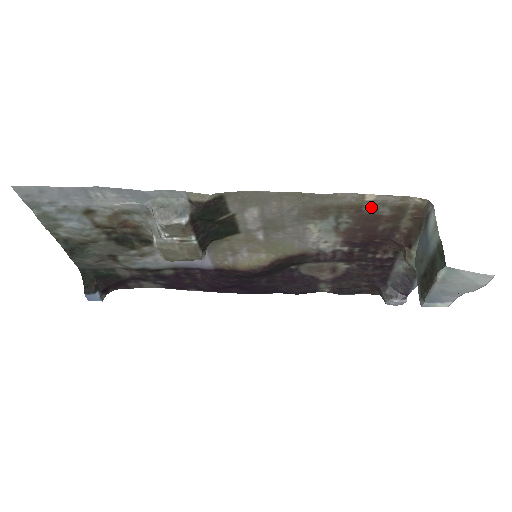
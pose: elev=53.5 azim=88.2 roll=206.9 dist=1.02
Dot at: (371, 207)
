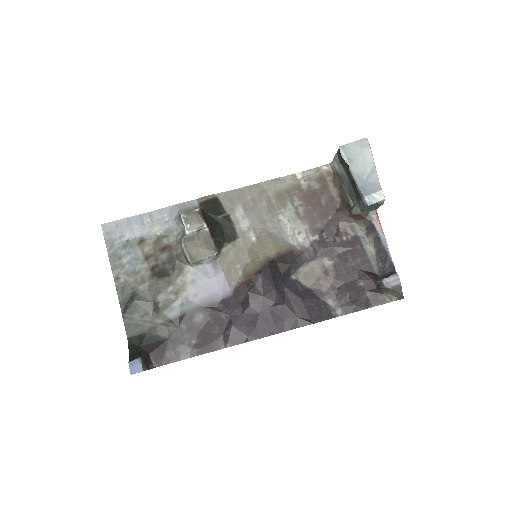
Dot at: (305, 184)
